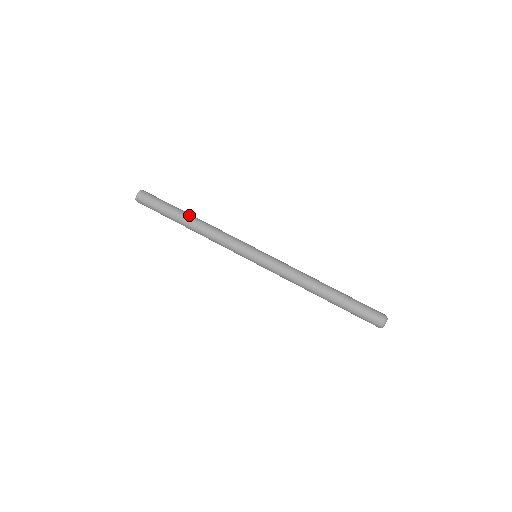
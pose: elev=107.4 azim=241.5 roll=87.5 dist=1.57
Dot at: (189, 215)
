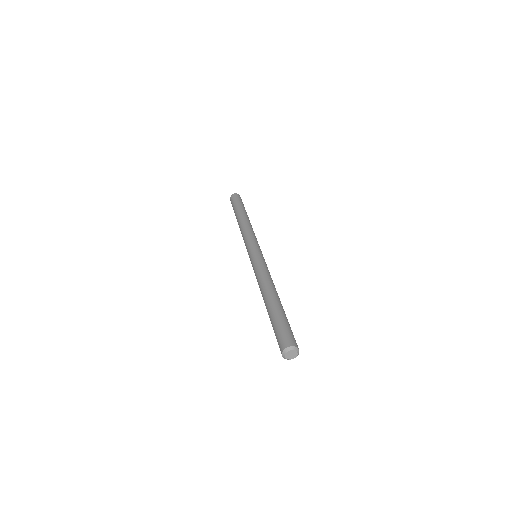
Dot at: occluded
